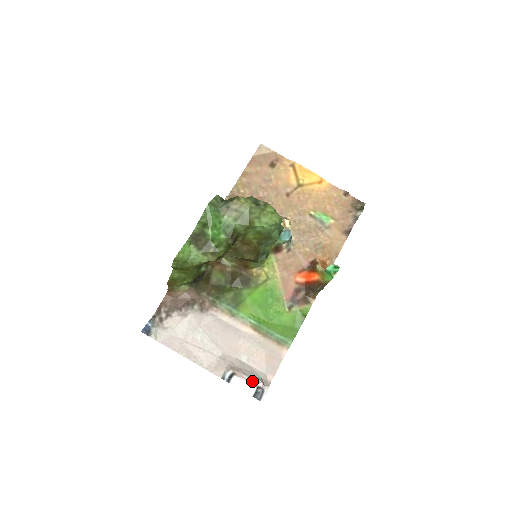
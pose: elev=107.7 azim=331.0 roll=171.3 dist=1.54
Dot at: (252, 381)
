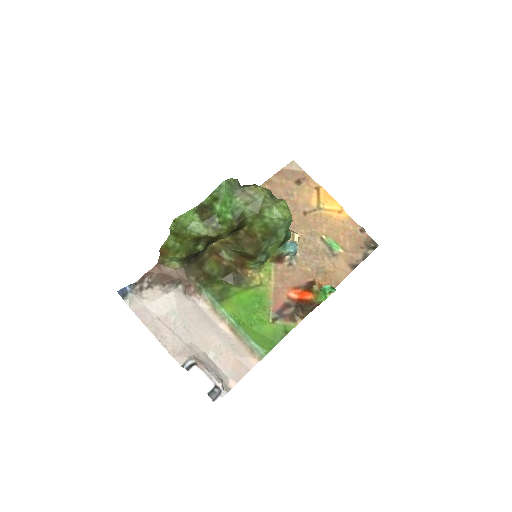
Dot at: (212, 378)
